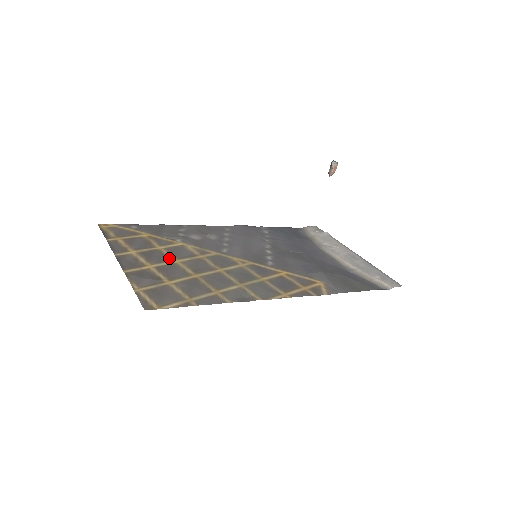
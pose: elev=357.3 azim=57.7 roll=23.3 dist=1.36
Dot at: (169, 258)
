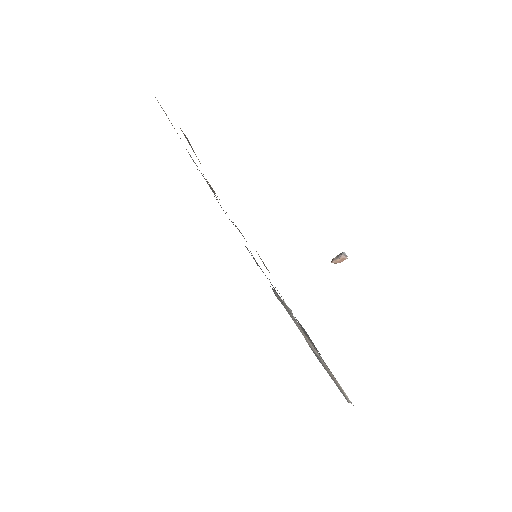
Dot at: occluded
